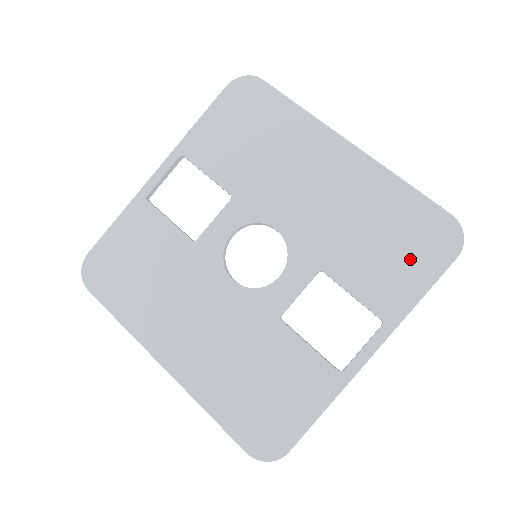
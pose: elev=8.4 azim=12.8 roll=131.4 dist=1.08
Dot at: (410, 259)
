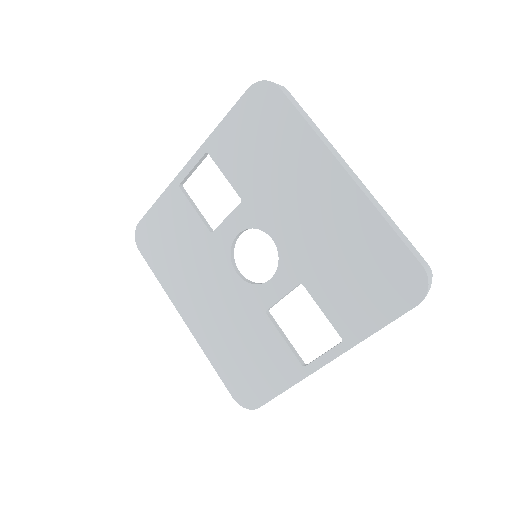
Dot at: (376, 295)
